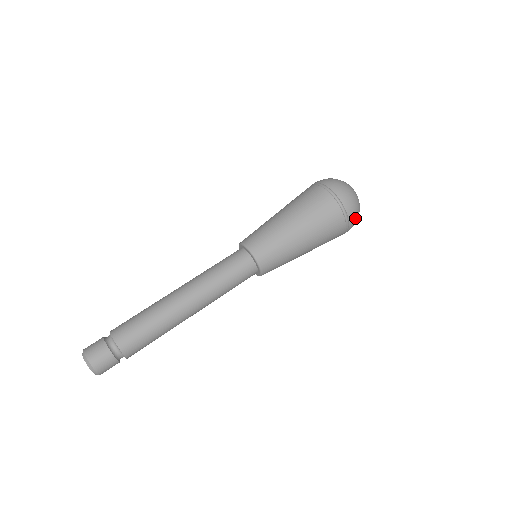
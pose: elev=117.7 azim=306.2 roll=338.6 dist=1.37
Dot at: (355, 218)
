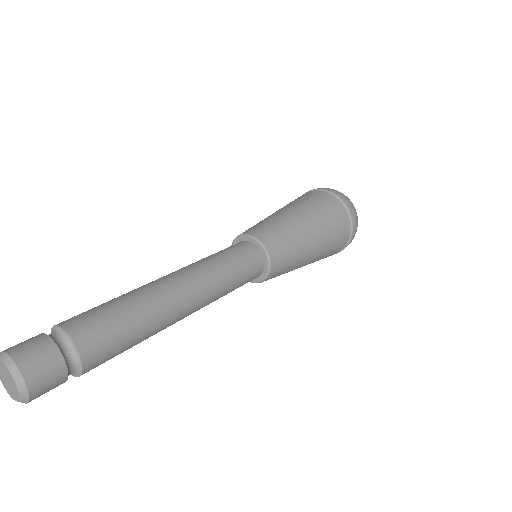
Dot at: (337, 192)
